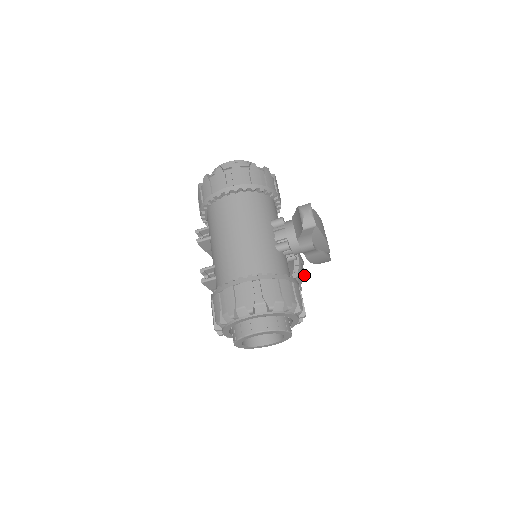
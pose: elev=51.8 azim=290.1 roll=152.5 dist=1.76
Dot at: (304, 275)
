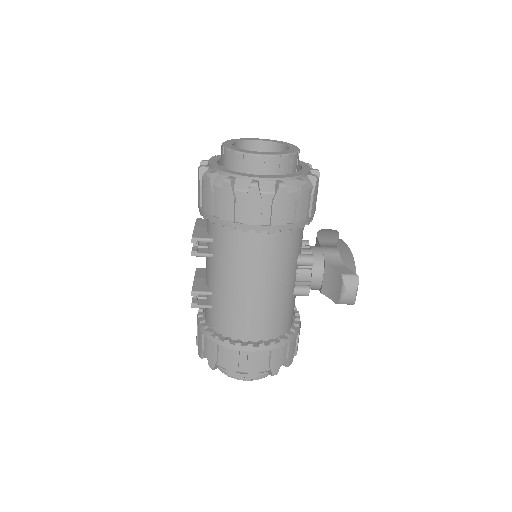
Dot at: occluded
